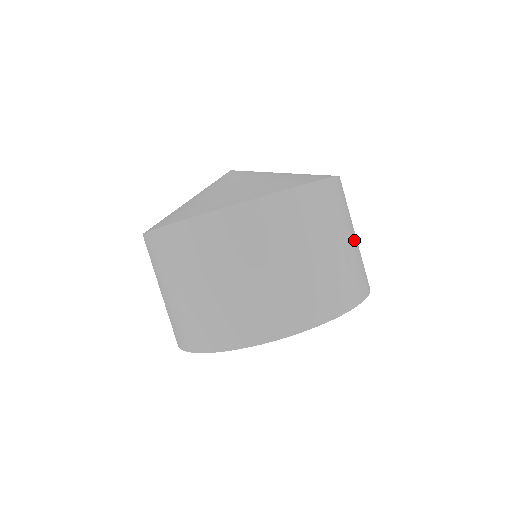
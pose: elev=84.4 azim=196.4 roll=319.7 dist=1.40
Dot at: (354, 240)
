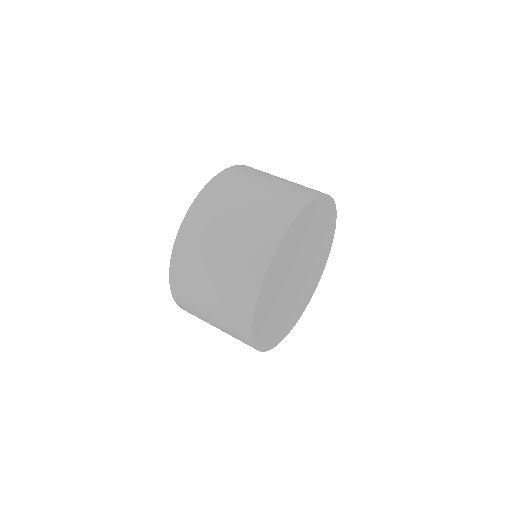
Dot at: (274, 183)
